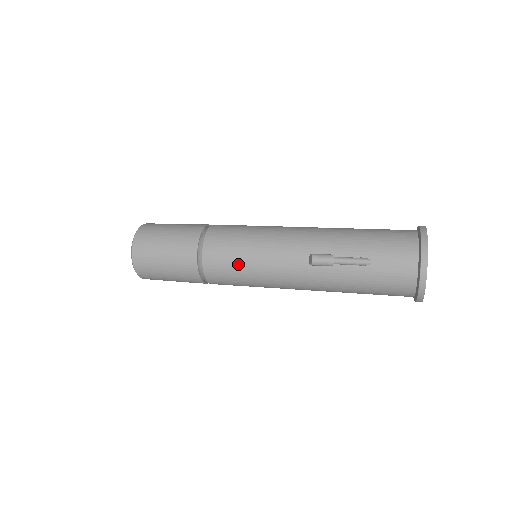
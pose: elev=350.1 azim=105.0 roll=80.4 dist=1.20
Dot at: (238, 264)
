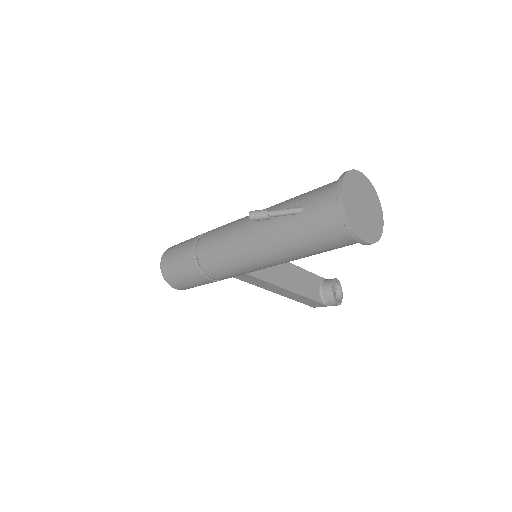
Dot at: (217, 246)
